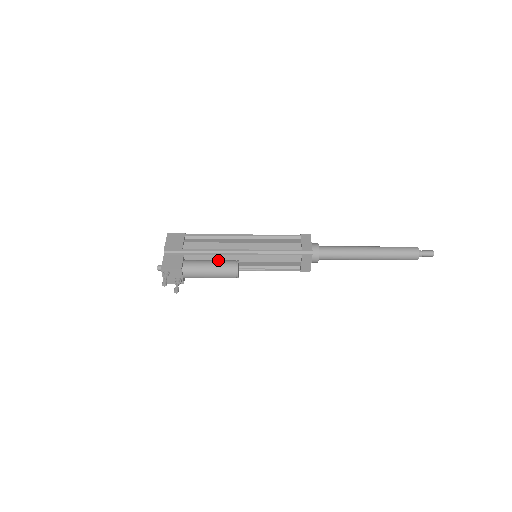
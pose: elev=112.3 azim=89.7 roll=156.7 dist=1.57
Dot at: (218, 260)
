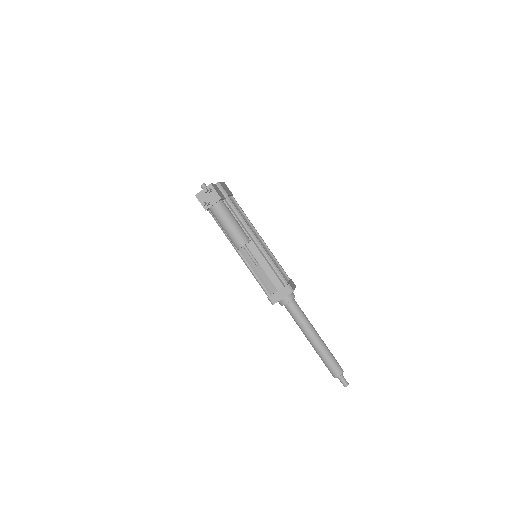
Dot at: occluded
